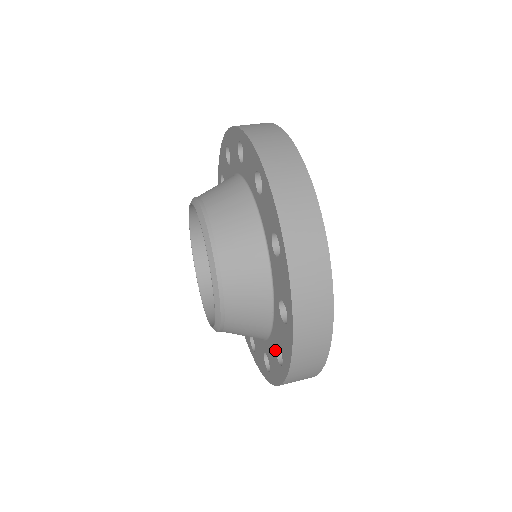
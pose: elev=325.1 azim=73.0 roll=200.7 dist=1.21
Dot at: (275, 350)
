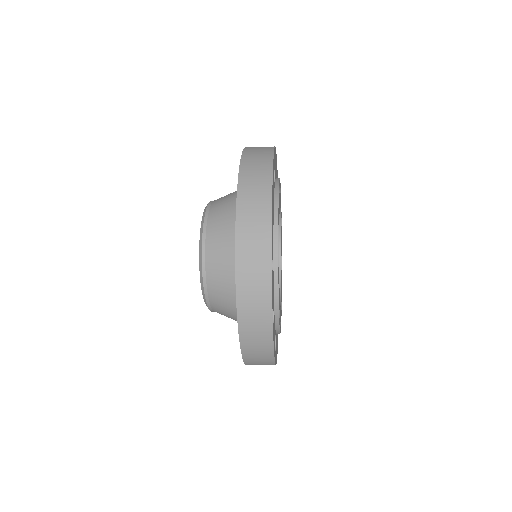
Dot at: occluded
